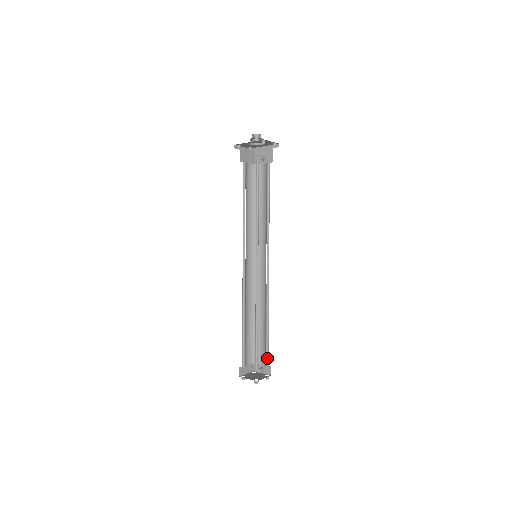
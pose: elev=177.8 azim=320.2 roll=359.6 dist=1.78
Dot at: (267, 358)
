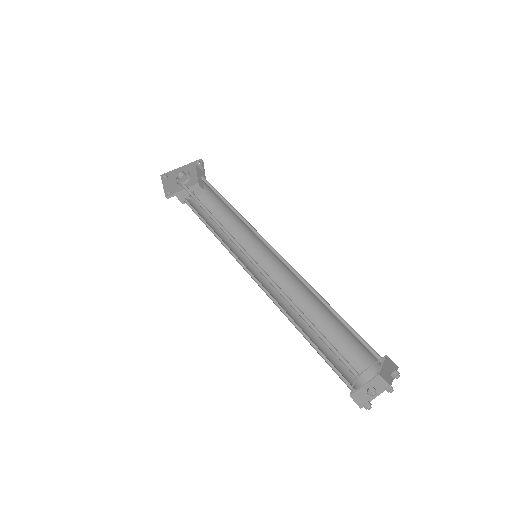
Dot at: (364, 366)
